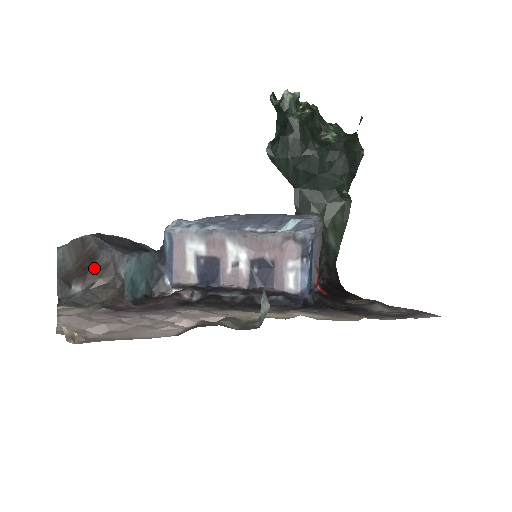
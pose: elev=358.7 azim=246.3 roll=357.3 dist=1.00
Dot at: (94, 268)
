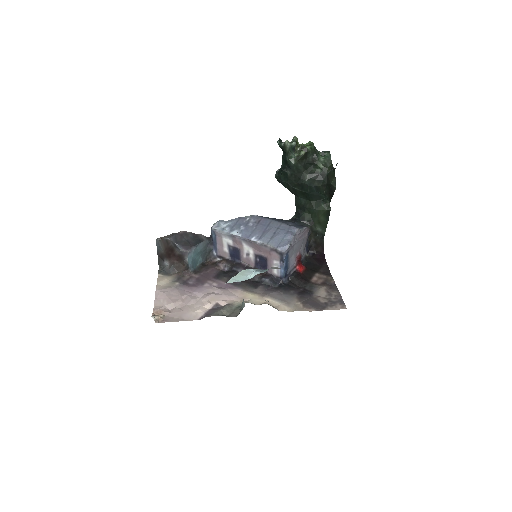
Dot at: (173, 255)
